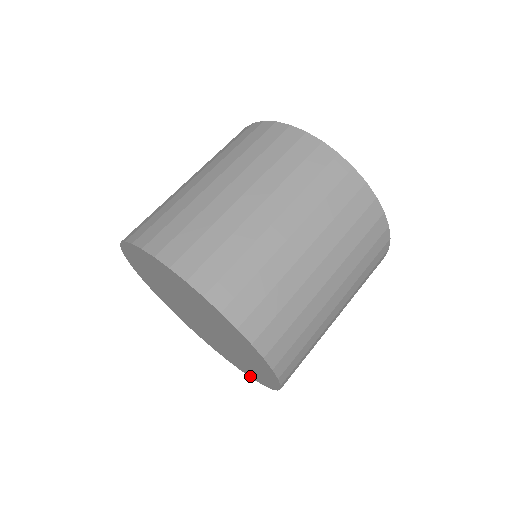
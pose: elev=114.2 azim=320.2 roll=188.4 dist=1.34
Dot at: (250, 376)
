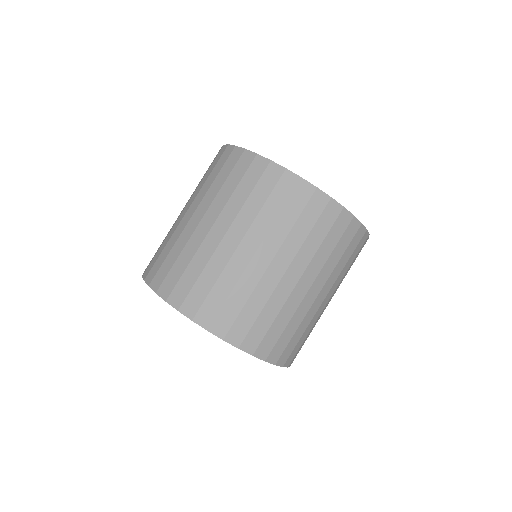
Dot at: occluded
